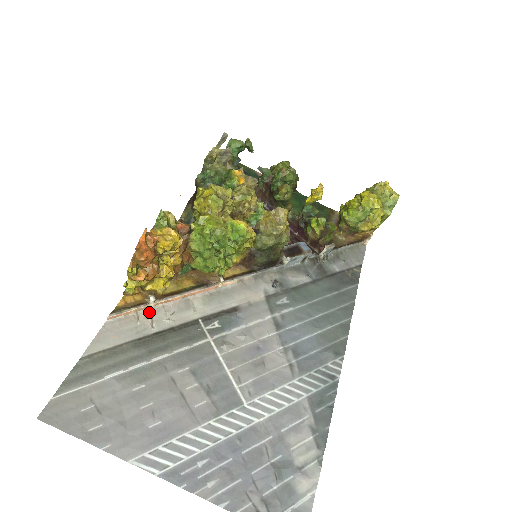
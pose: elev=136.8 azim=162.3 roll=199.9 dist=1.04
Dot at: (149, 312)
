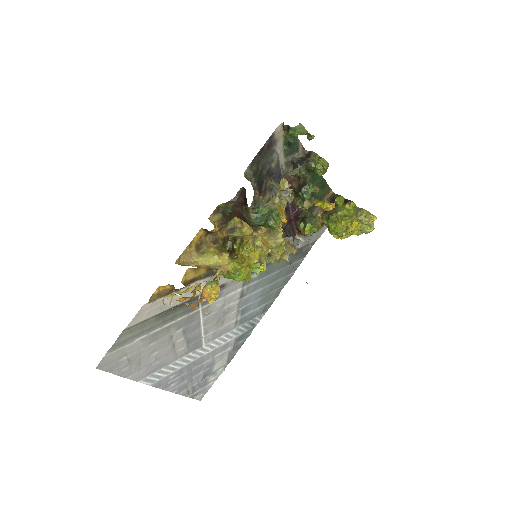
Dot at: occluded
